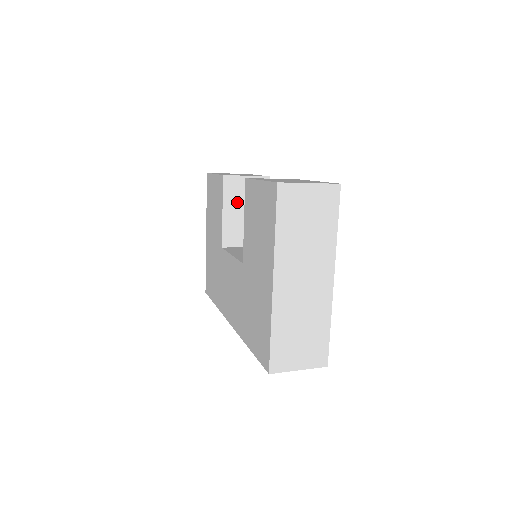
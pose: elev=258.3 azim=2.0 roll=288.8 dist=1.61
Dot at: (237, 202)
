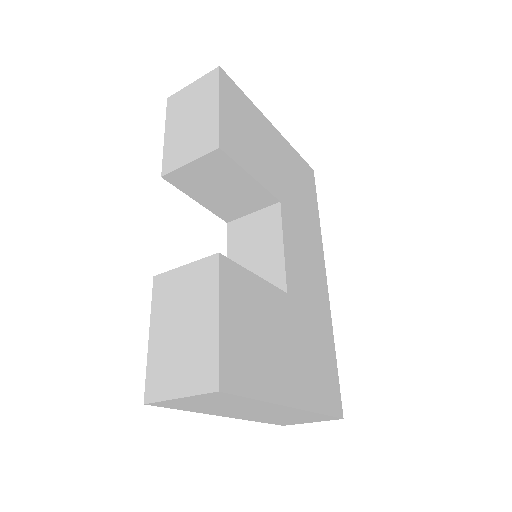
Dot at: (204, 188)
